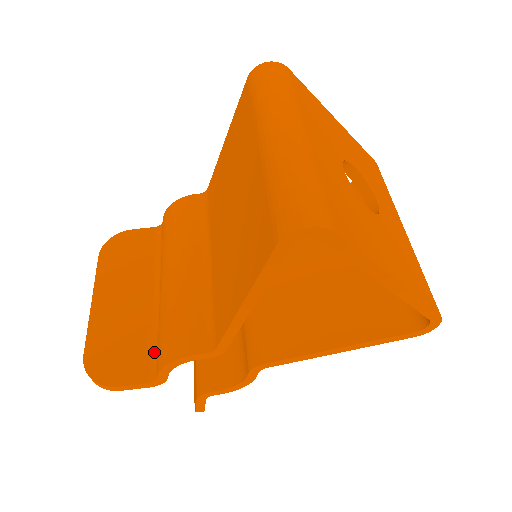
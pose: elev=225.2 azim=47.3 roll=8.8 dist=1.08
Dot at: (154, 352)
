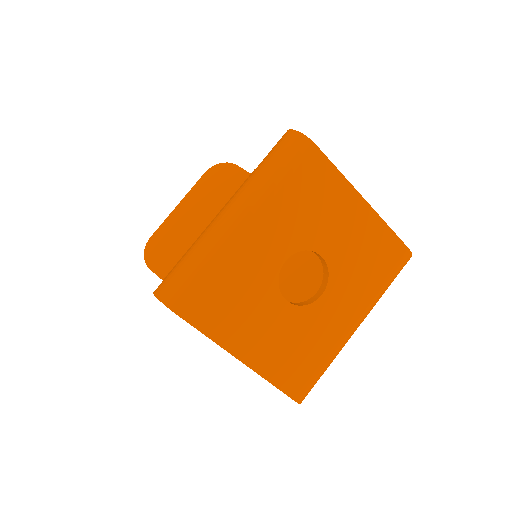
Dot at: occluded
